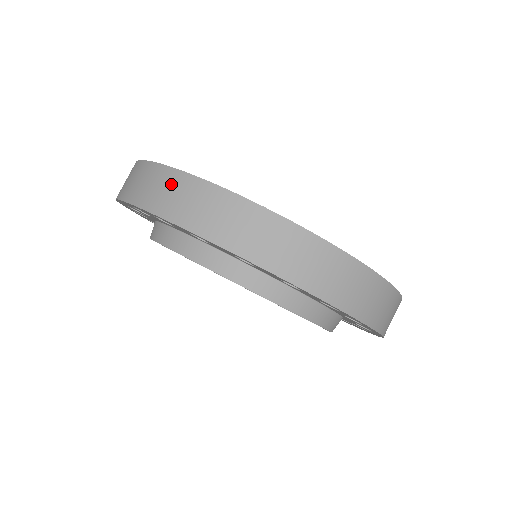
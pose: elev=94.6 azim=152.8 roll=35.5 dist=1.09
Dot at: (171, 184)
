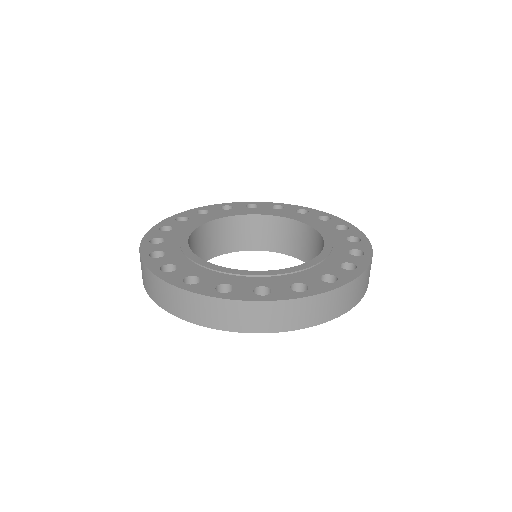
Dot at: (189, 302)
